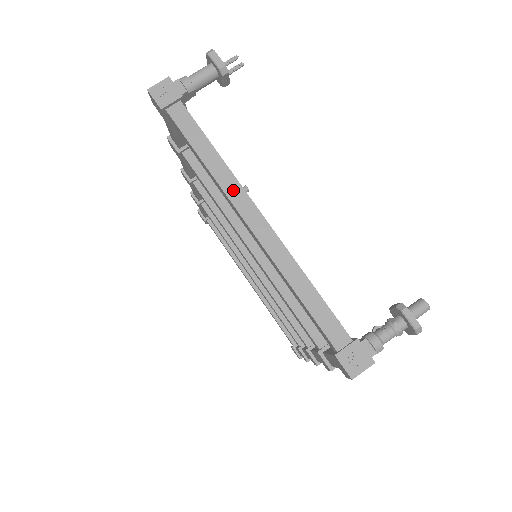
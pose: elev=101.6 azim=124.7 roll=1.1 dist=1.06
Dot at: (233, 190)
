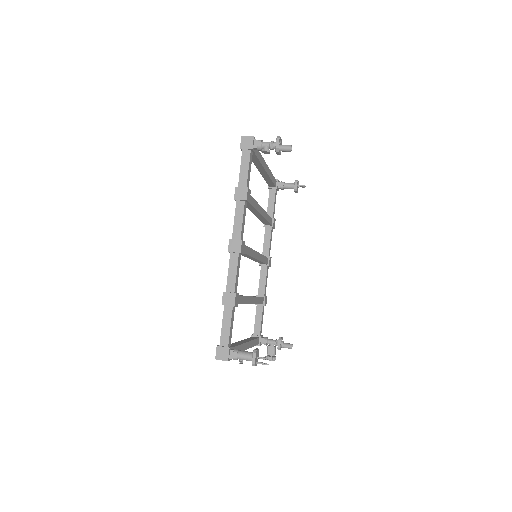
Dot at: occluded
